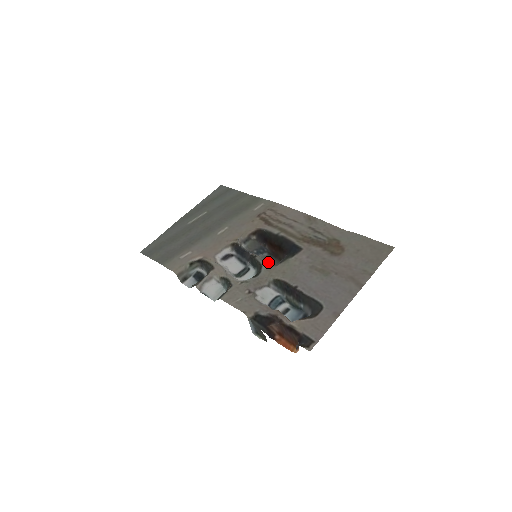
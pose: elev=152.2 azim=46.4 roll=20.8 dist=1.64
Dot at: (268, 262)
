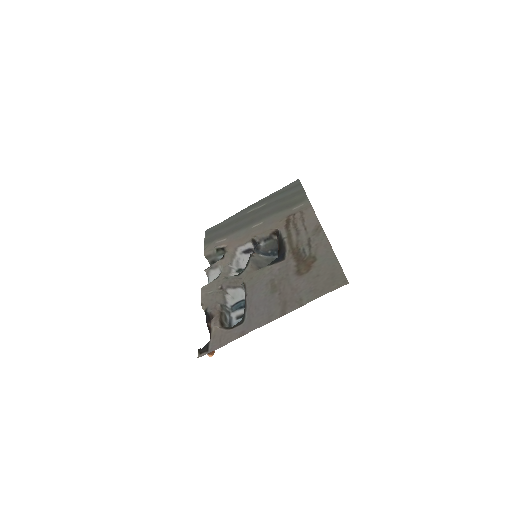
Dot at: (262, 265)
